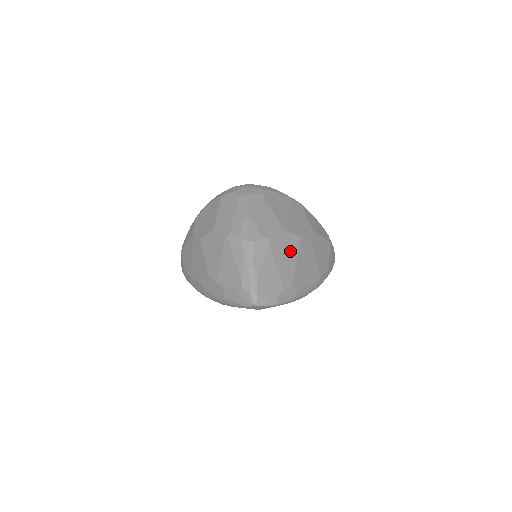
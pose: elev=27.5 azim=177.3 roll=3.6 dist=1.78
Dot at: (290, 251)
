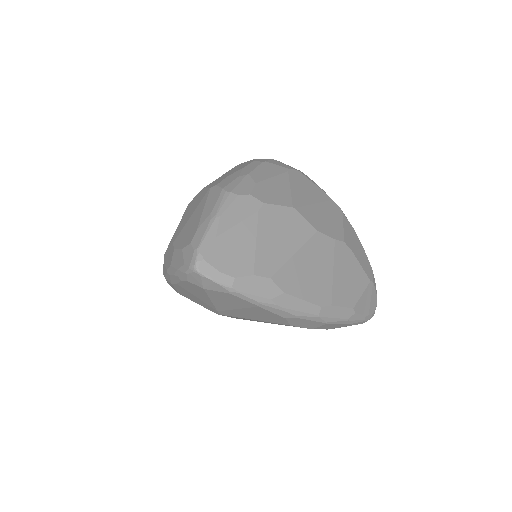
Dot at: (290, 236)
